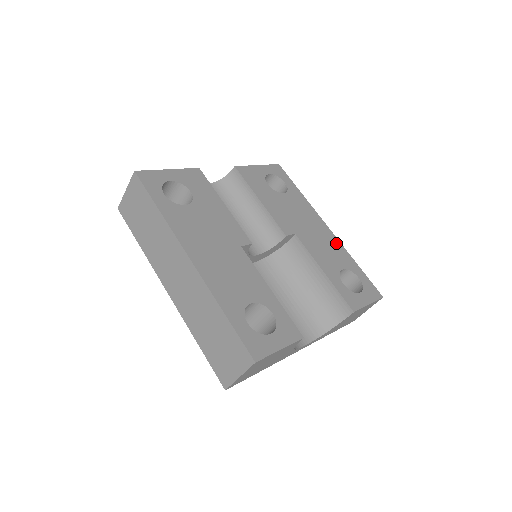
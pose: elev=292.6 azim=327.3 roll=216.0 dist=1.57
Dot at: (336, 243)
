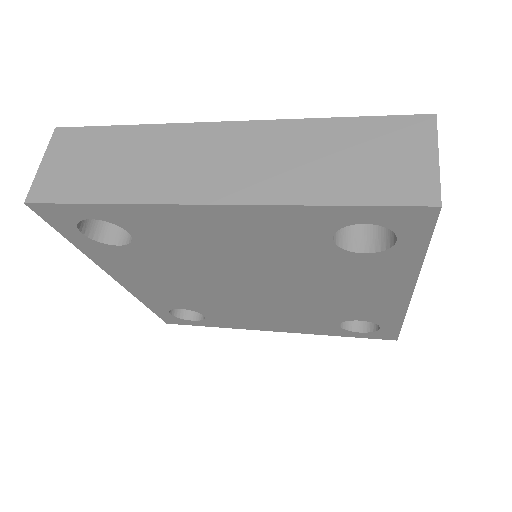
Dot at: occluded
